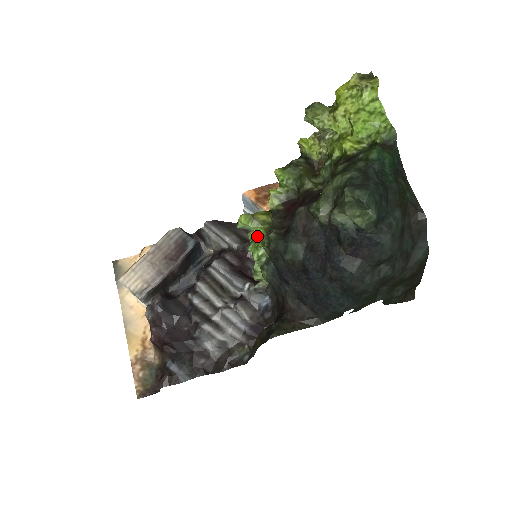
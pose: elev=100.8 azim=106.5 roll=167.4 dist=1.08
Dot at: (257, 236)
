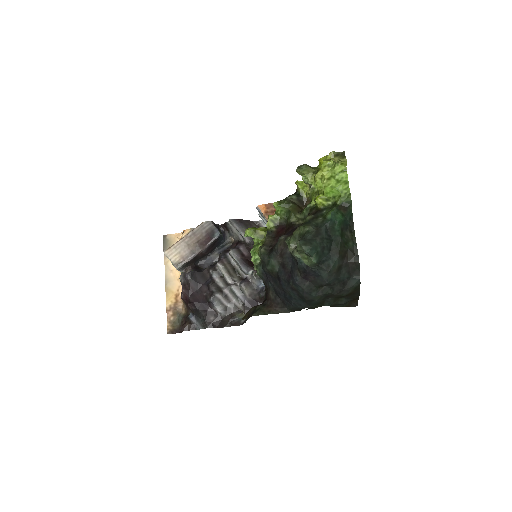
Dot at: (257, 244)
